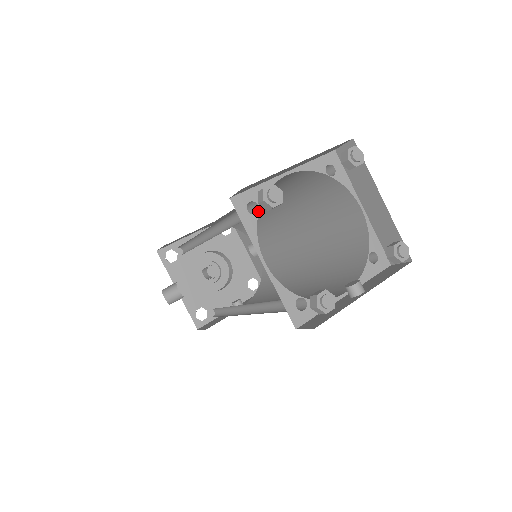
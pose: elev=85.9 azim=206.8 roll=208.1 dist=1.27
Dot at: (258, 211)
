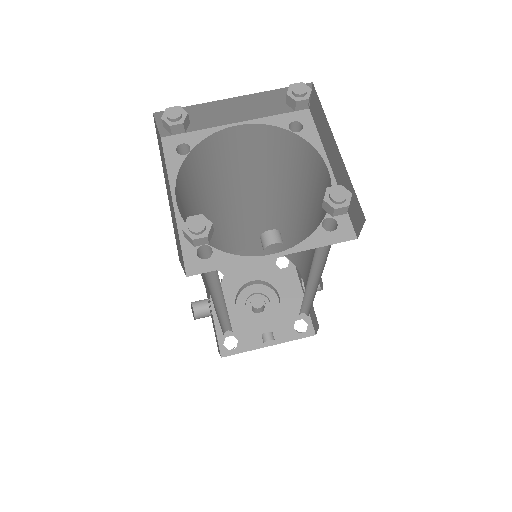
Dot at: (188, 153)
